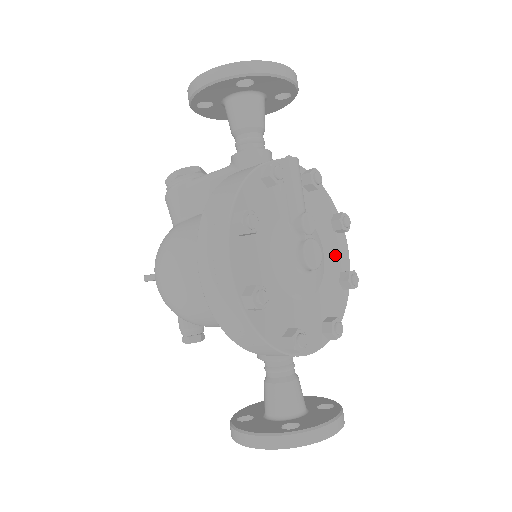
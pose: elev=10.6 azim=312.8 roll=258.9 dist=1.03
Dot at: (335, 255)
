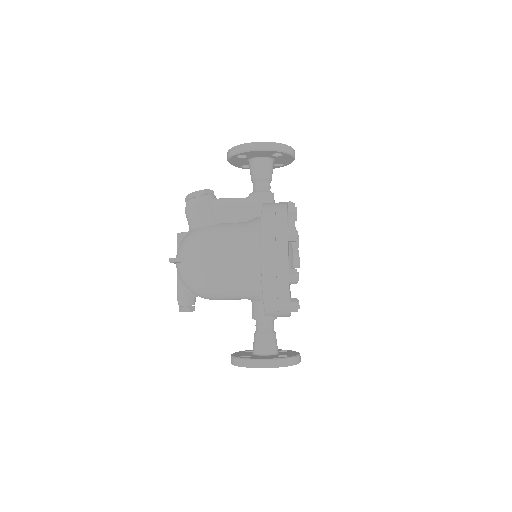
Dot at: occluded
